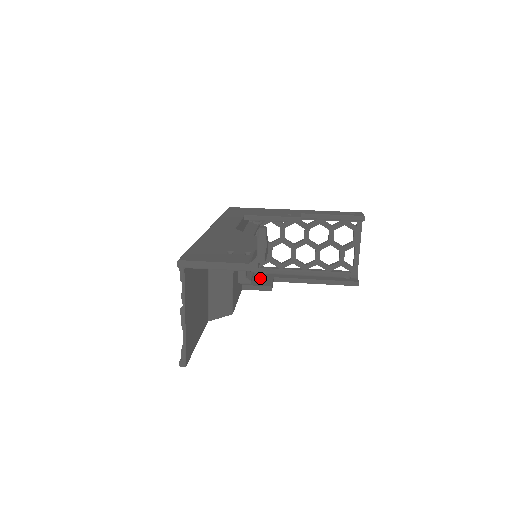
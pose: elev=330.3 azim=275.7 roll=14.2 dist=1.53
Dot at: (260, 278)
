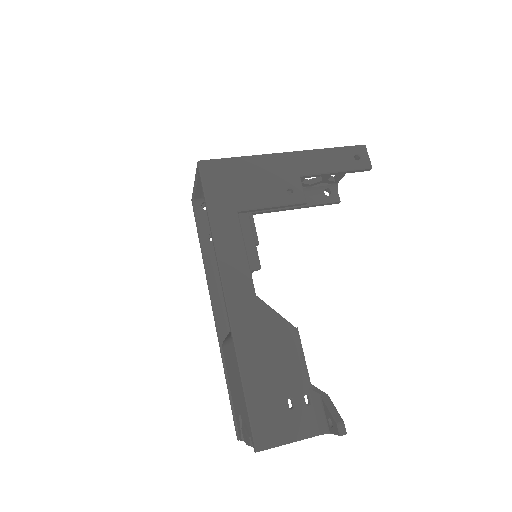
Dot at: occluded
